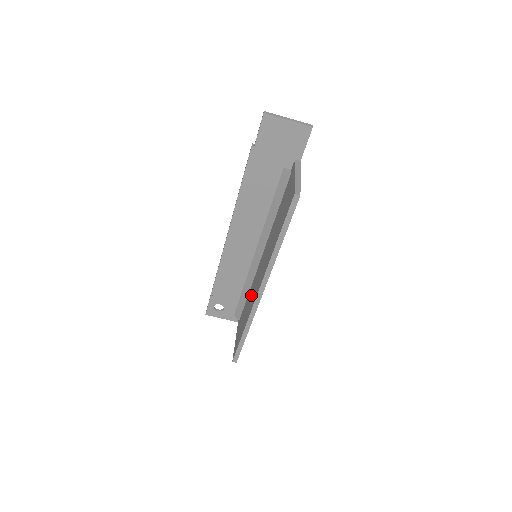
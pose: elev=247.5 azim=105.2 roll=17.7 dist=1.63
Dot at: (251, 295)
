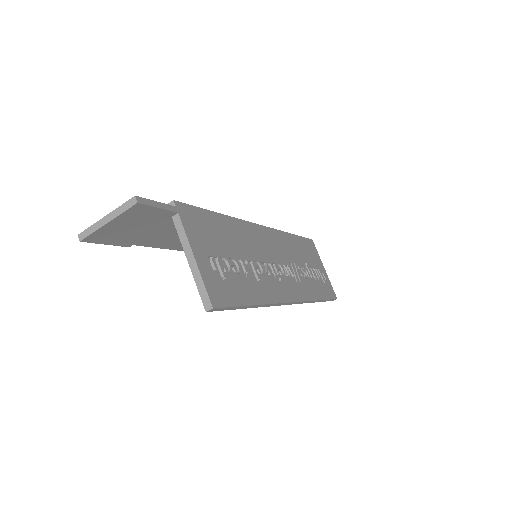
Dot at: occluded
